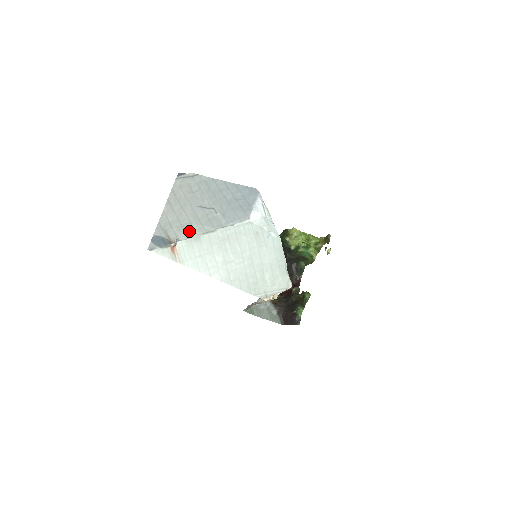
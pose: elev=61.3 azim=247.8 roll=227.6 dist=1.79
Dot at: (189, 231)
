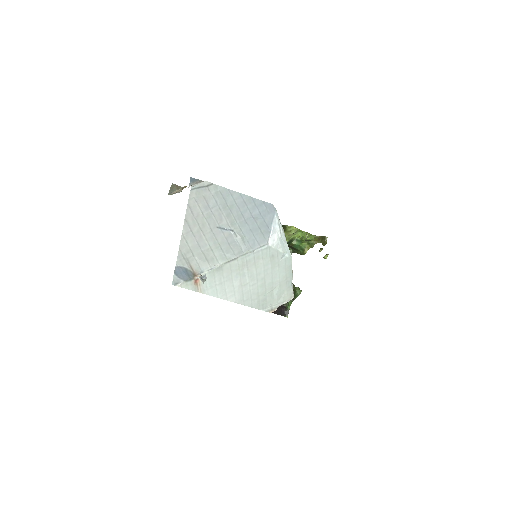
Dot at: (211, 260)
